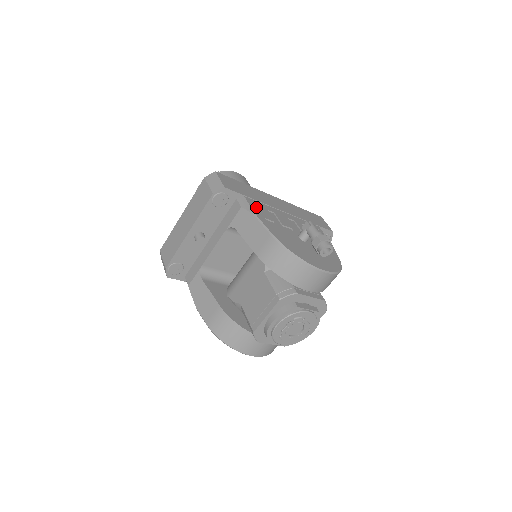
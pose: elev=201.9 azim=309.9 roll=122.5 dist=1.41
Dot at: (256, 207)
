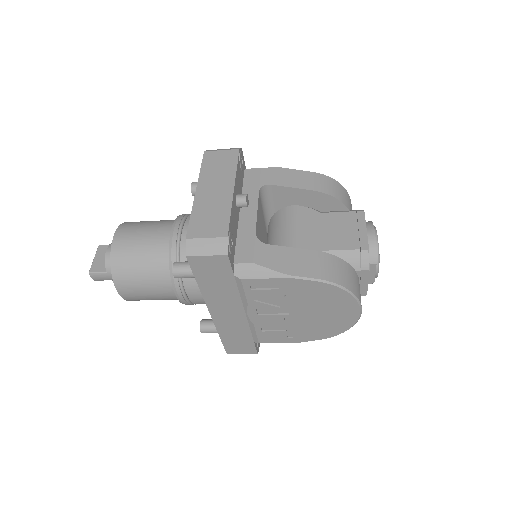
Dot at: occluded
